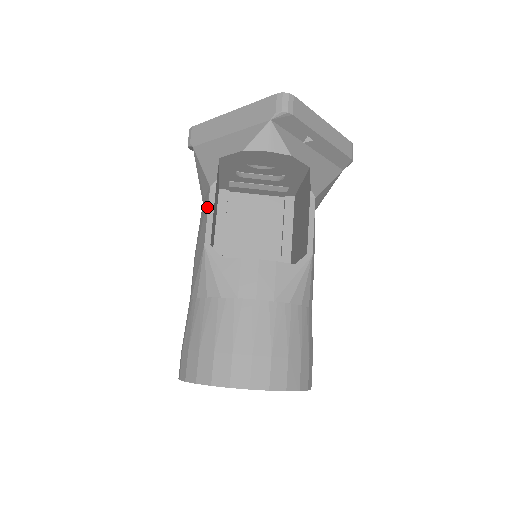
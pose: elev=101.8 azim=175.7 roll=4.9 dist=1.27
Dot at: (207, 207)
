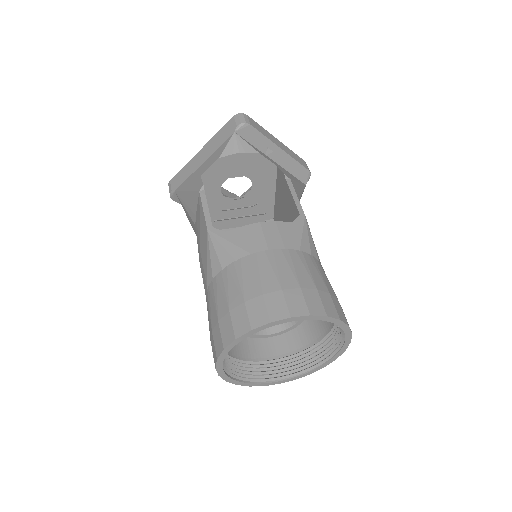
Dot at: (201, 205)
